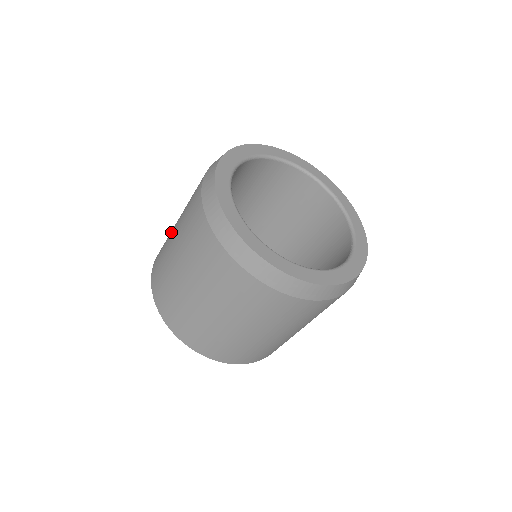
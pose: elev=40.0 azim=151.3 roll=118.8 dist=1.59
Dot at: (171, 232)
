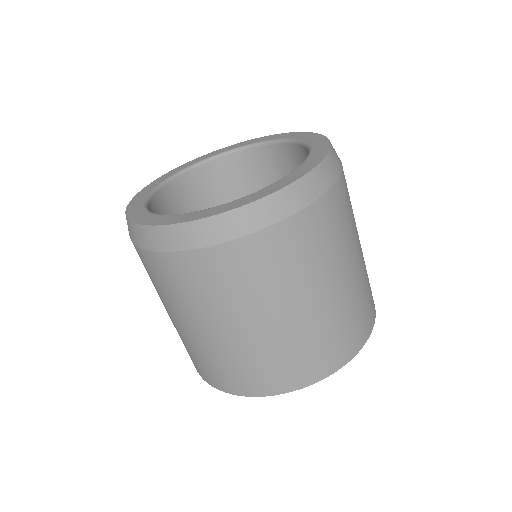
Dot at: occluded
